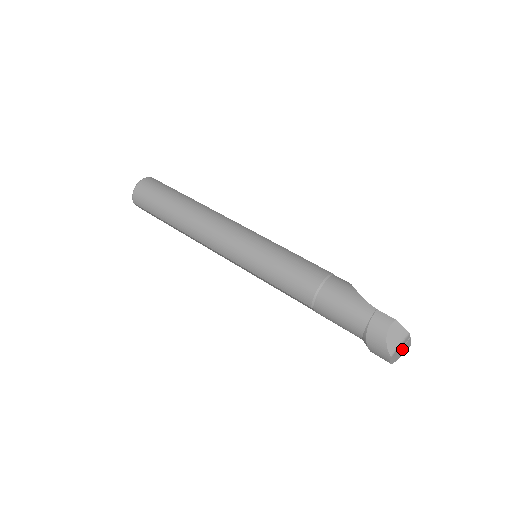
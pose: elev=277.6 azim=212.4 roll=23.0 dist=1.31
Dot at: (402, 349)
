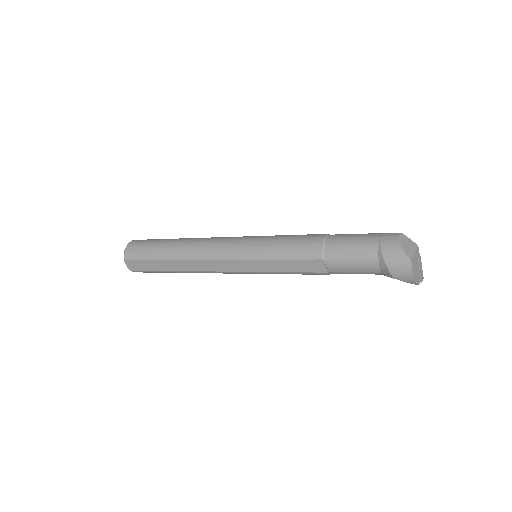
Dot at: (417, 268)
